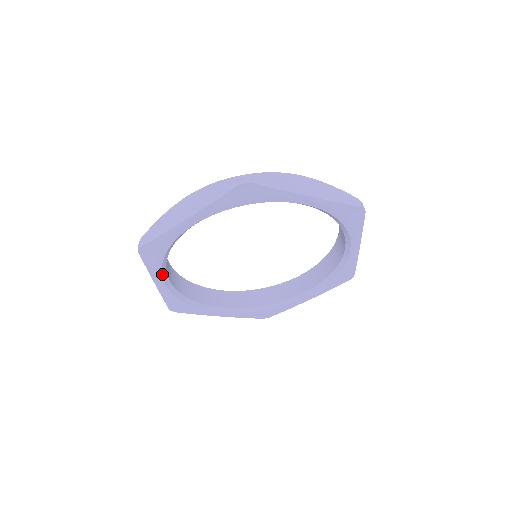
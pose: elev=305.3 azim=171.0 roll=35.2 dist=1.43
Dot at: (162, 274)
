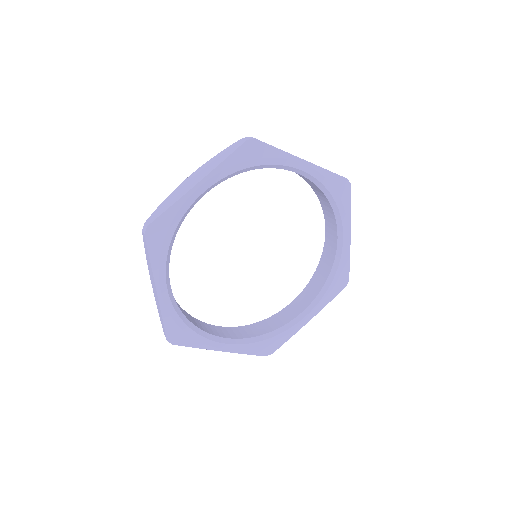
Dot at: (212, 340)
